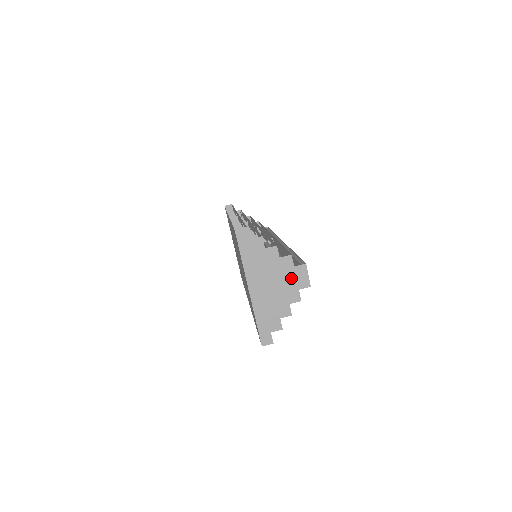
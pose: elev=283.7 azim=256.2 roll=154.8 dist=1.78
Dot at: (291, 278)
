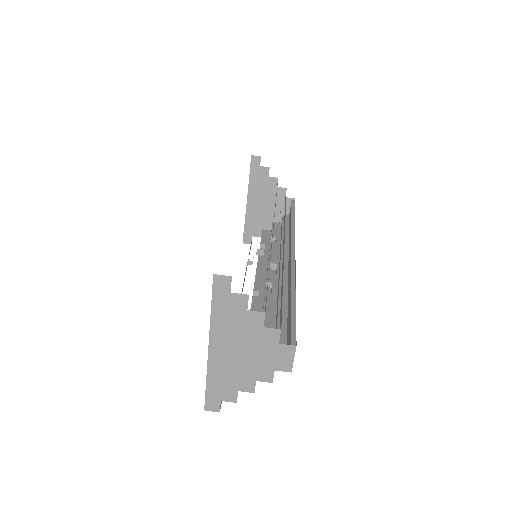
Dot at: (270, 355)
